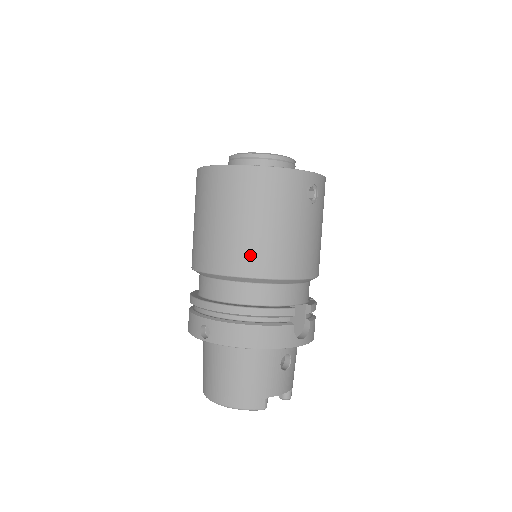
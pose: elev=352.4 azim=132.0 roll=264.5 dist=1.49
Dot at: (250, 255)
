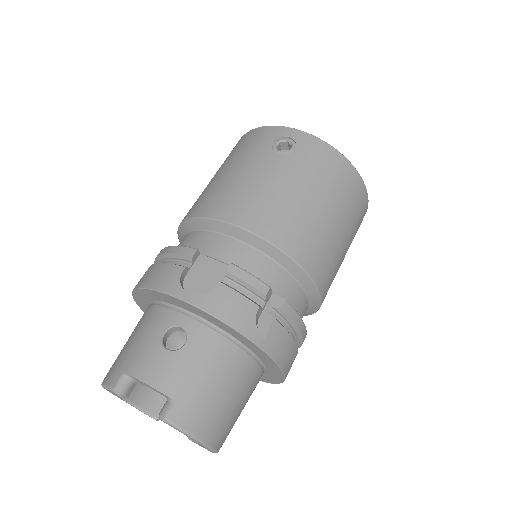
Dot at: (195, 203)
